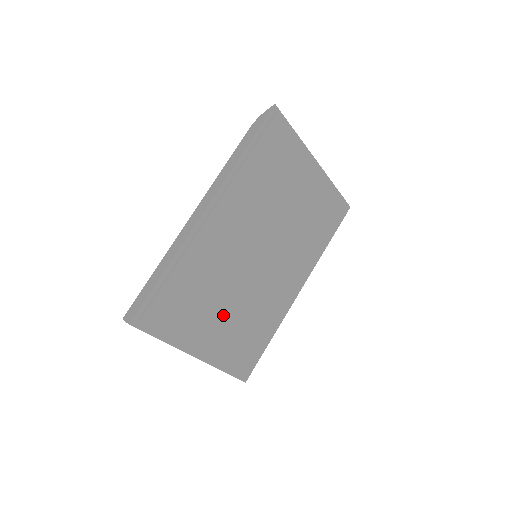
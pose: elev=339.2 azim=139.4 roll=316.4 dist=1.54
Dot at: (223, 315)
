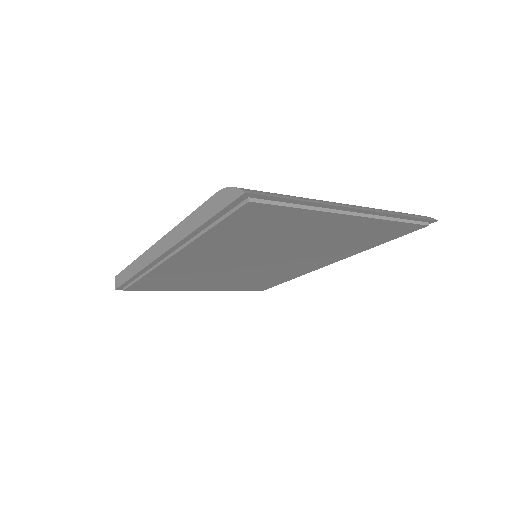
Dot at: (218, 281)
